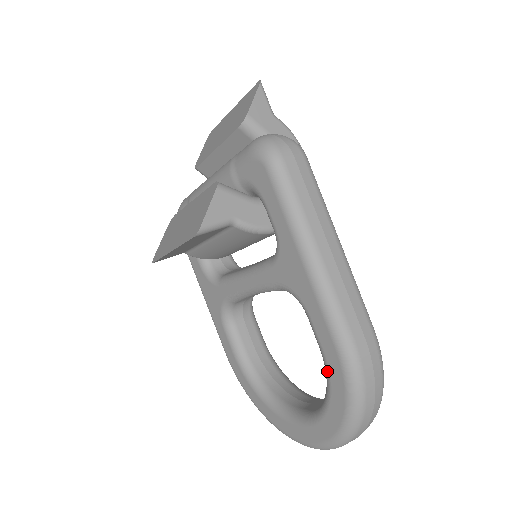
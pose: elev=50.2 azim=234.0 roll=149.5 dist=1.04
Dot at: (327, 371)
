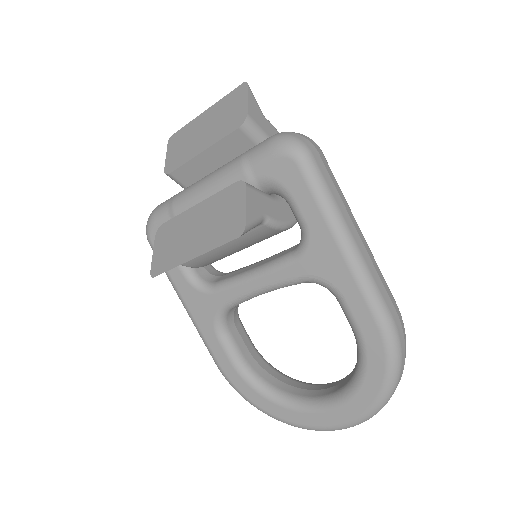
Dot at: (364, 349)
